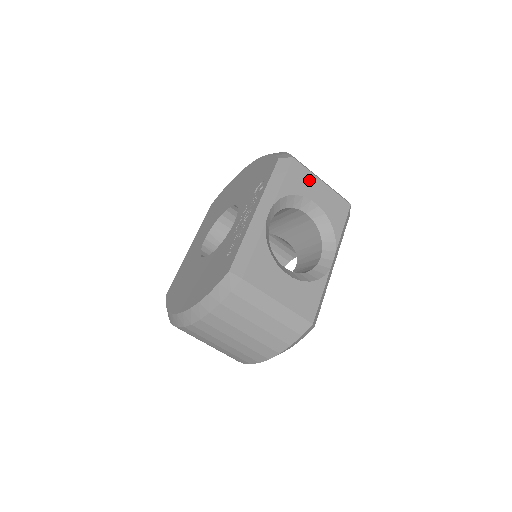
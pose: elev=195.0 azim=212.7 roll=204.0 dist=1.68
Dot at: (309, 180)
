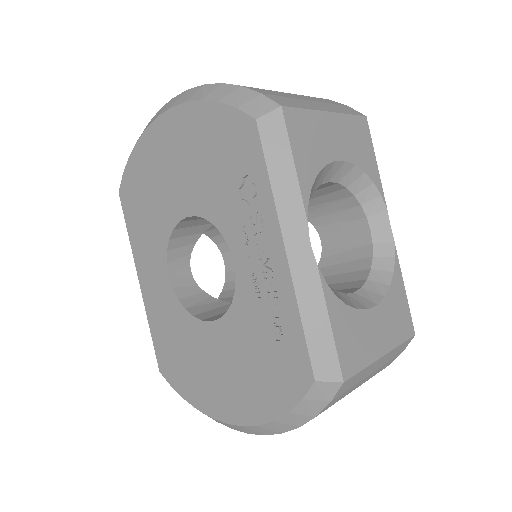
Dot at: (316, 128)
